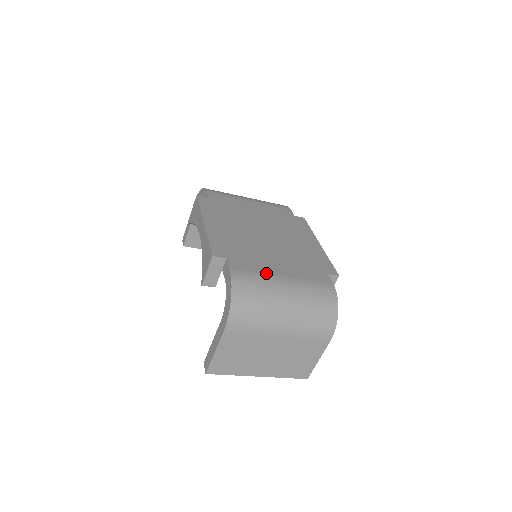
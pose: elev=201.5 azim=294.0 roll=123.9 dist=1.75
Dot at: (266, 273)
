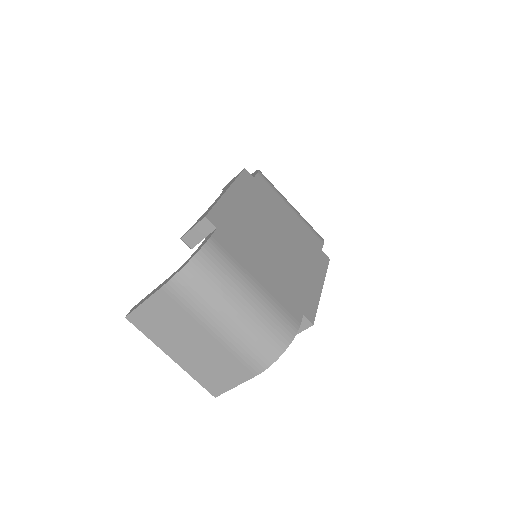
Dot at: (242, 267)
